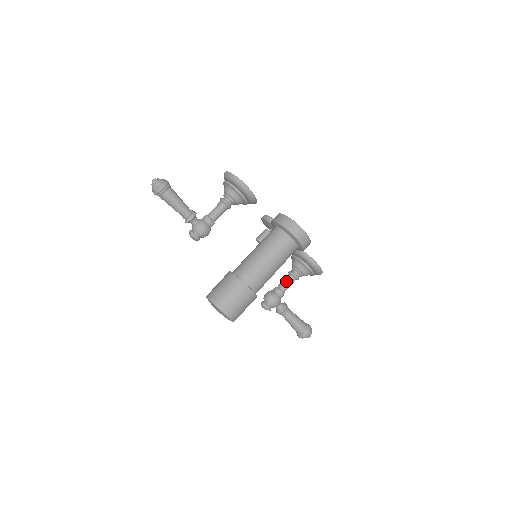
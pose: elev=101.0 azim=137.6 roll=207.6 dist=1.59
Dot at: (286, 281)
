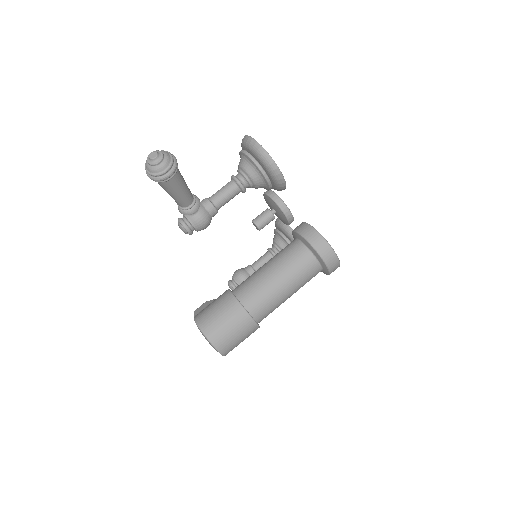
Dot at: occluded
